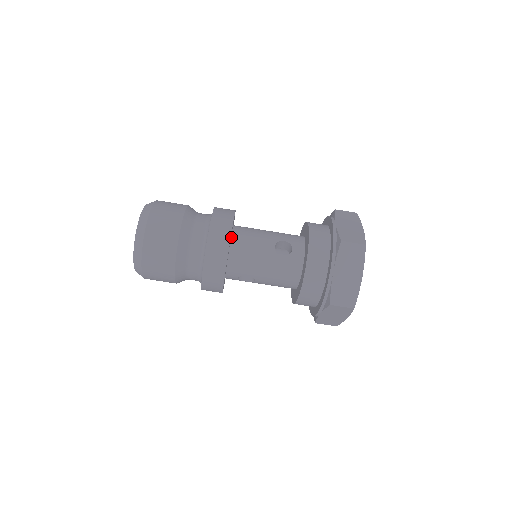
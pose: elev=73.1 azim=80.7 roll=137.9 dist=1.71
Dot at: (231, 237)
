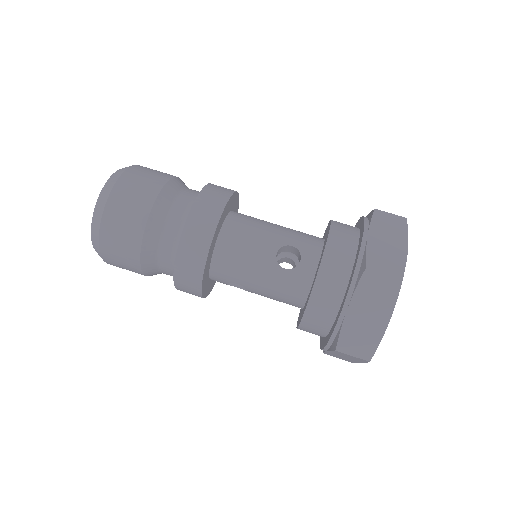
Dot at: (219, 231)
